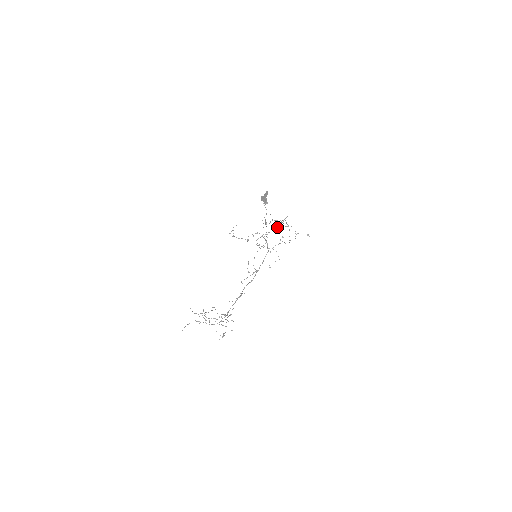
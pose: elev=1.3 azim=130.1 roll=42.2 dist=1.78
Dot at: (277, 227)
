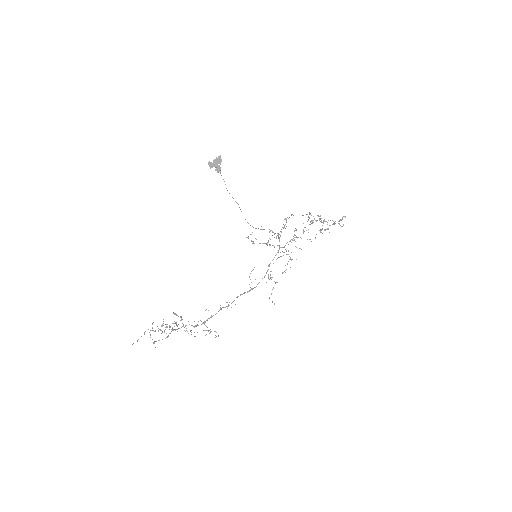
Dot at: (324, 230)
